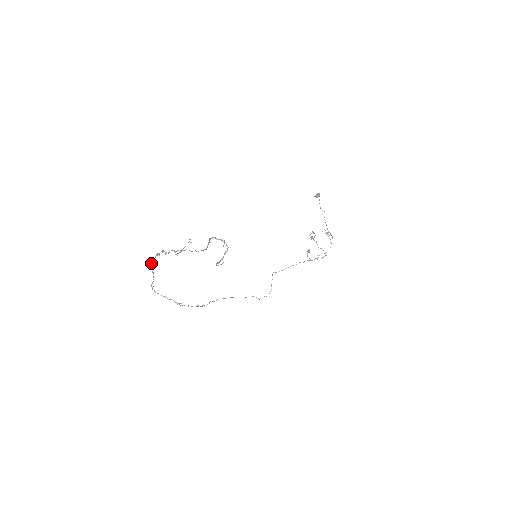
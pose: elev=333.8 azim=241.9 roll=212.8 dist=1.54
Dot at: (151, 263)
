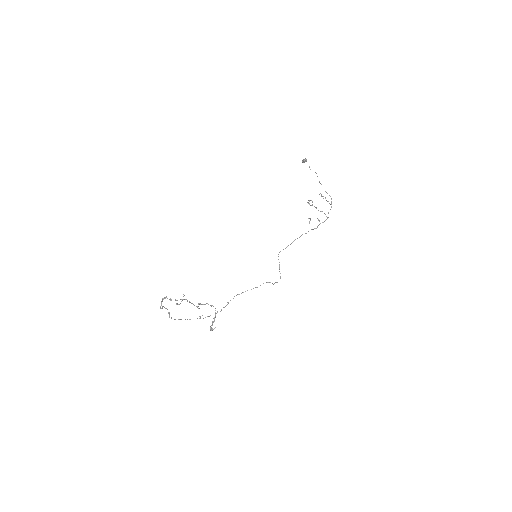
Dot at: occluded
